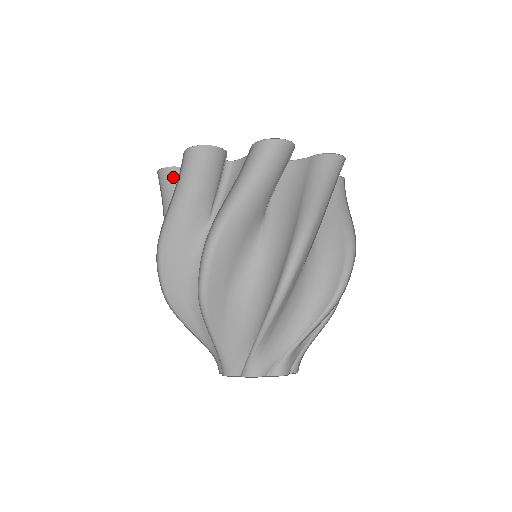
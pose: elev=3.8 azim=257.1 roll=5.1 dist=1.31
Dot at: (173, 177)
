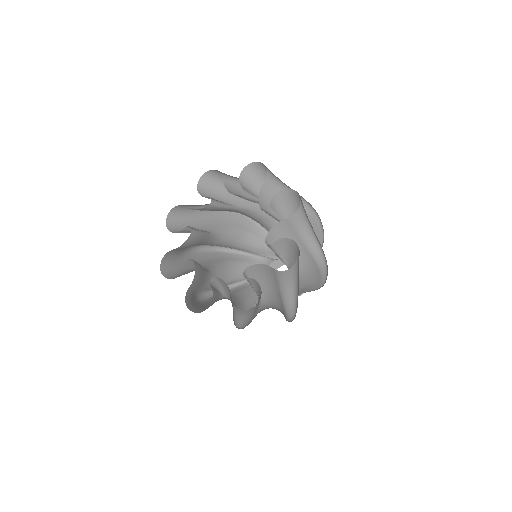
Dot at: (175, 229)
